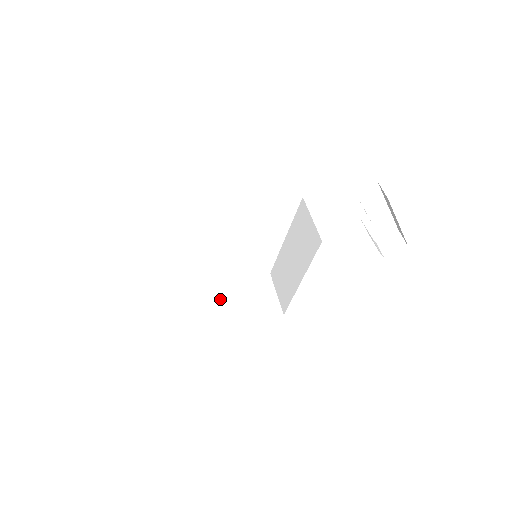
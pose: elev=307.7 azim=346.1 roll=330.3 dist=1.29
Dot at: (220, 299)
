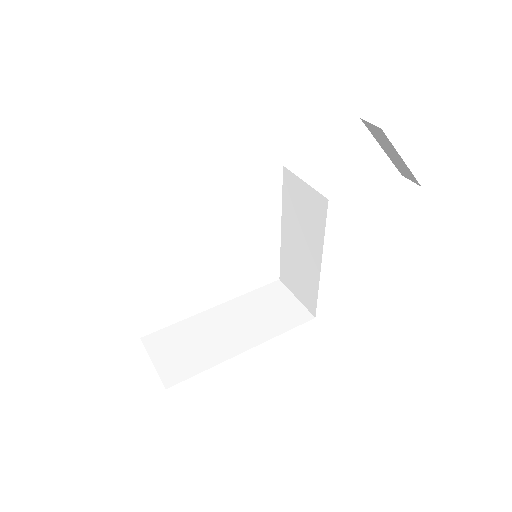
Dot at: (233, 328)
